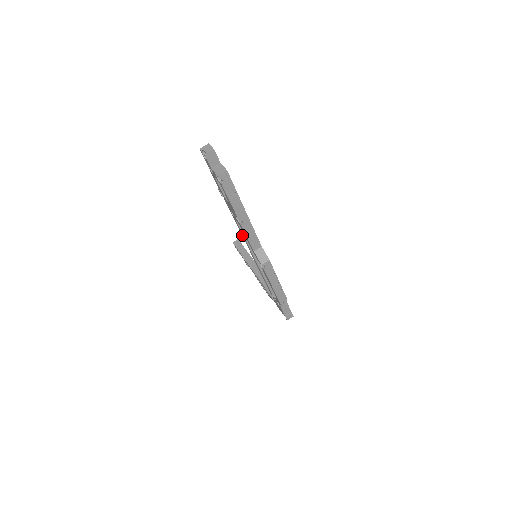
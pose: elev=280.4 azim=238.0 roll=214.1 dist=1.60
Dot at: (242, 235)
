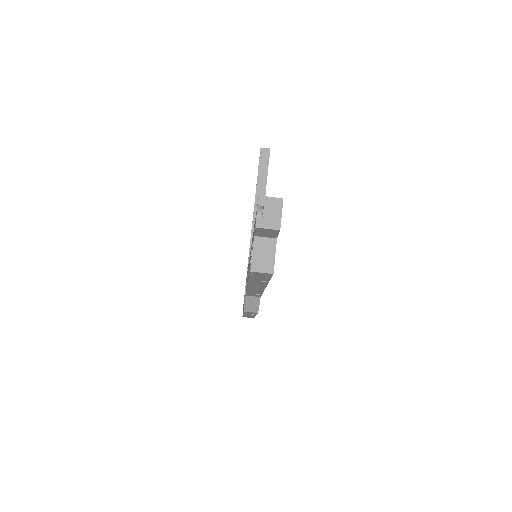
Dot at: occluded
